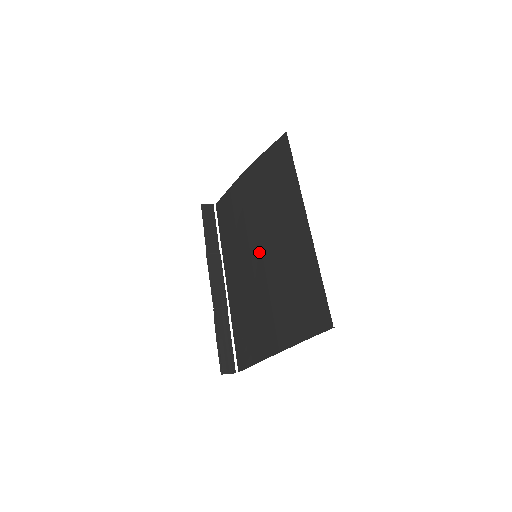
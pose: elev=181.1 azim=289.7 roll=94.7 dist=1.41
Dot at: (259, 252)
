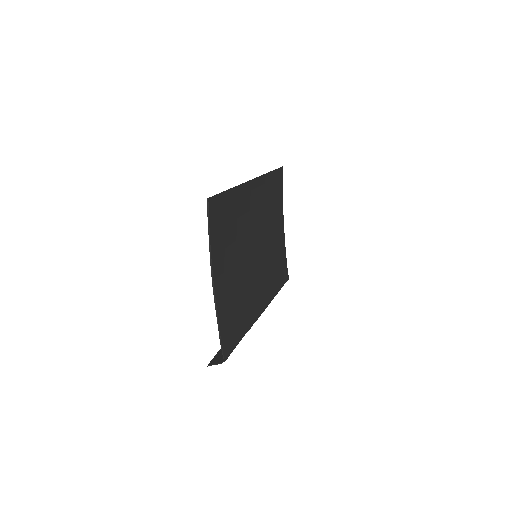
Dot at: (255, 249)
